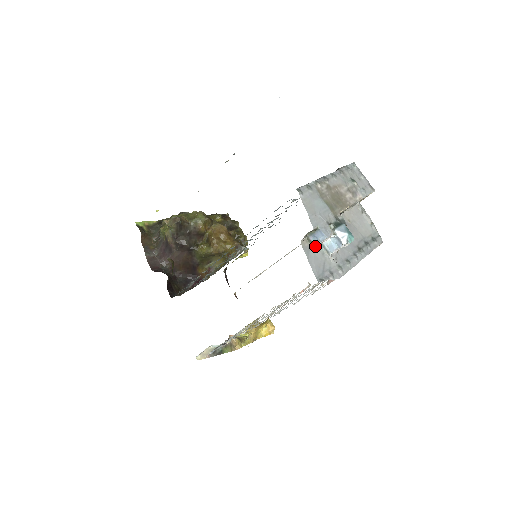
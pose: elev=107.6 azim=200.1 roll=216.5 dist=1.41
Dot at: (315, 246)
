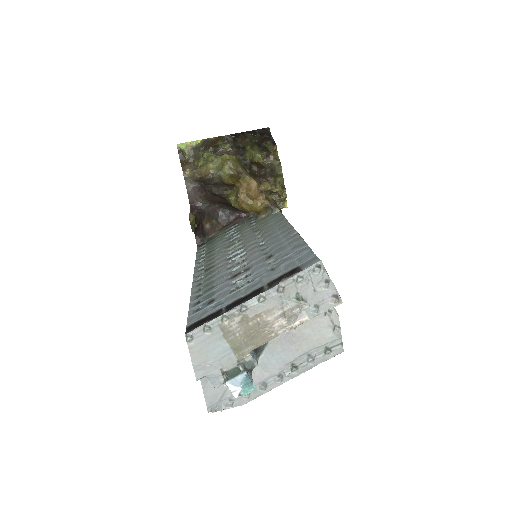
Dot at: occluded
